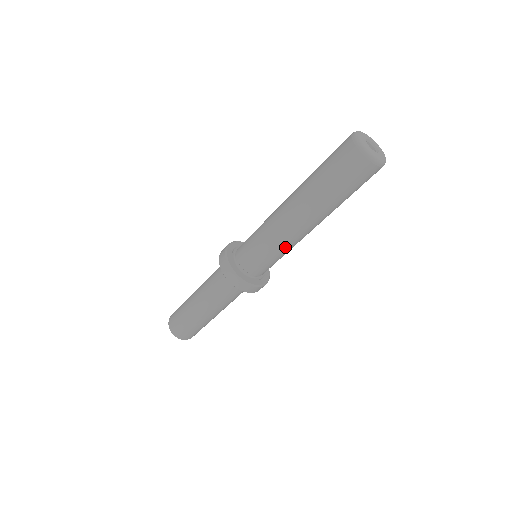
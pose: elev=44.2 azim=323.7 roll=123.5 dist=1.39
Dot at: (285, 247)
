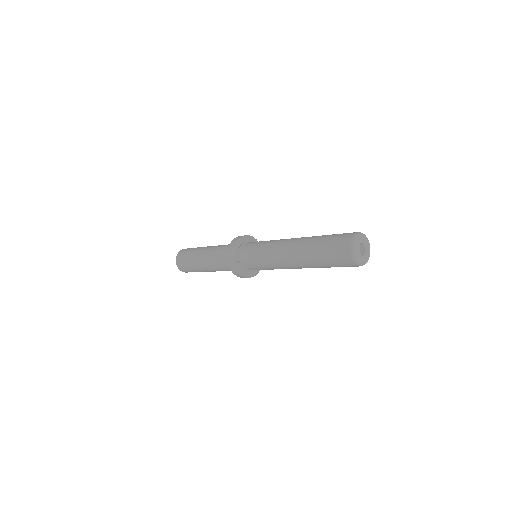
Dot at: occluded
